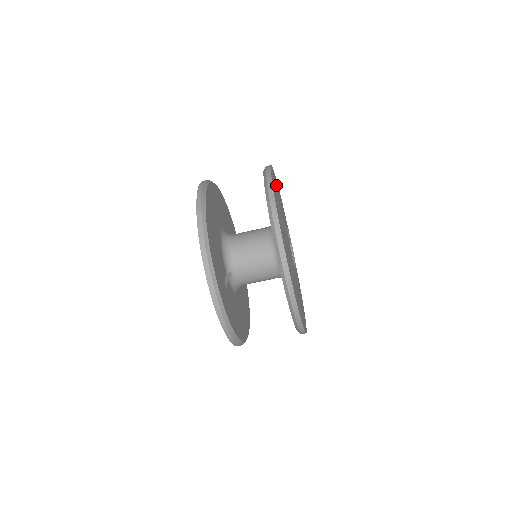
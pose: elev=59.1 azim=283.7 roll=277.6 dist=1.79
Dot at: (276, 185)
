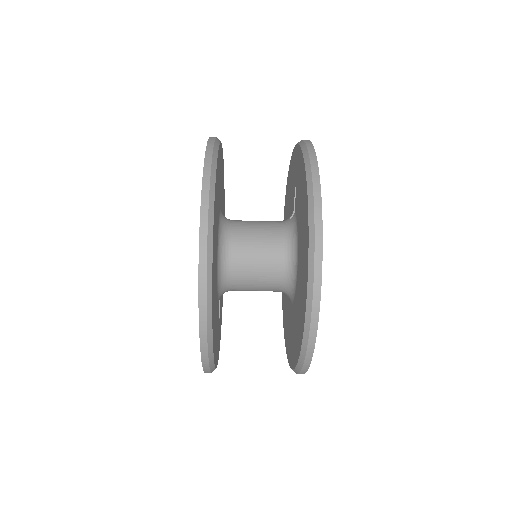
Dot at: occluded
